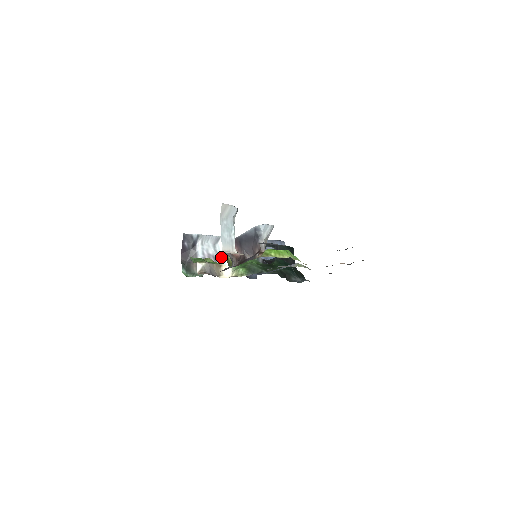
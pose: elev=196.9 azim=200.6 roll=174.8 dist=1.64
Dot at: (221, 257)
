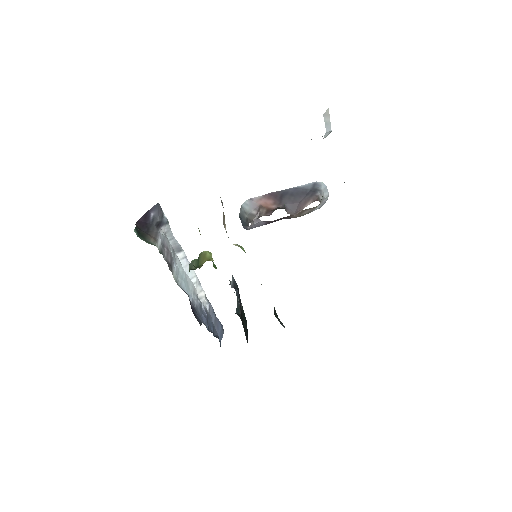
Dot at: (176, 266)
